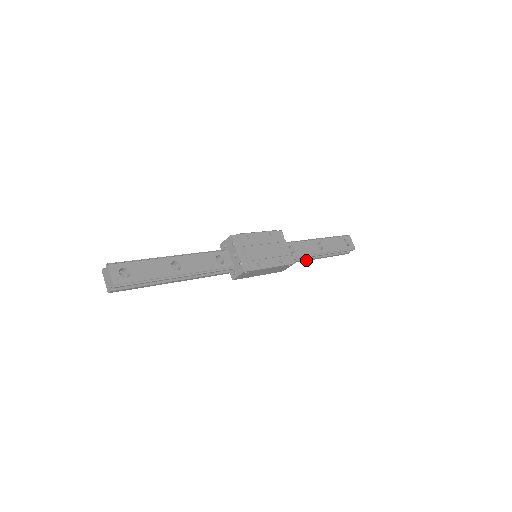
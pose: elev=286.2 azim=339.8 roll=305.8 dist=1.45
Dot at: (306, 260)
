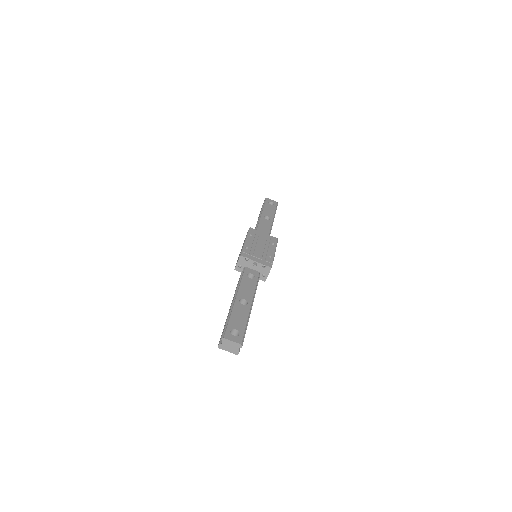
Dot at: occluded
